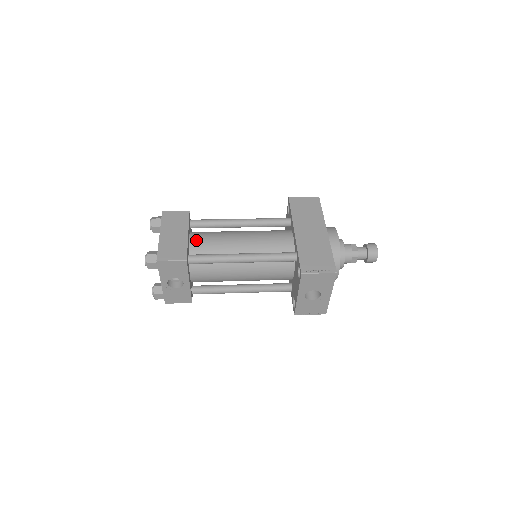
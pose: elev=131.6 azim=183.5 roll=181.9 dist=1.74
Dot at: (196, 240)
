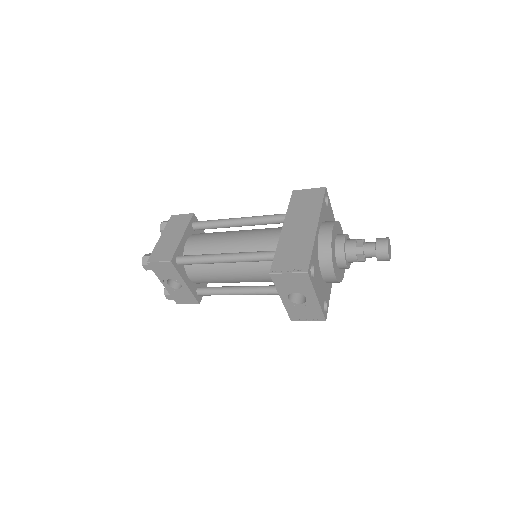
Dot at: (192, 241)
